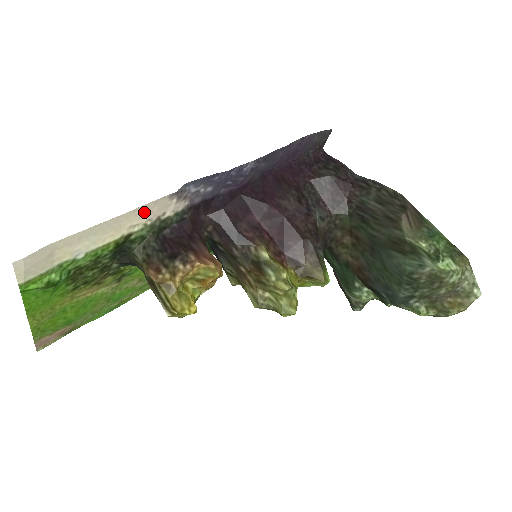
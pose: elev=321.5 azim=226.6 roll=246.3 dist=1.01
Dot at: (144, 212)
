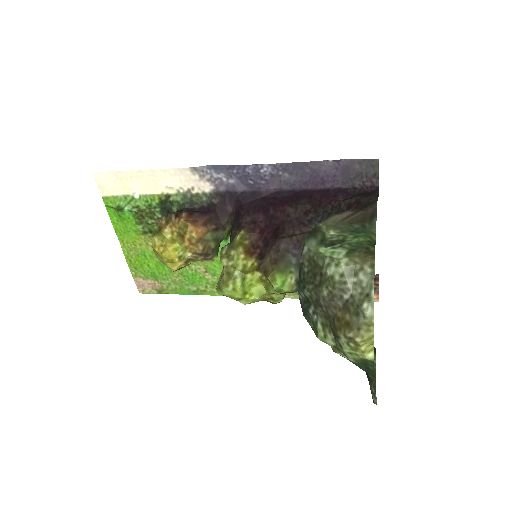
Dot at: (174, 177)
